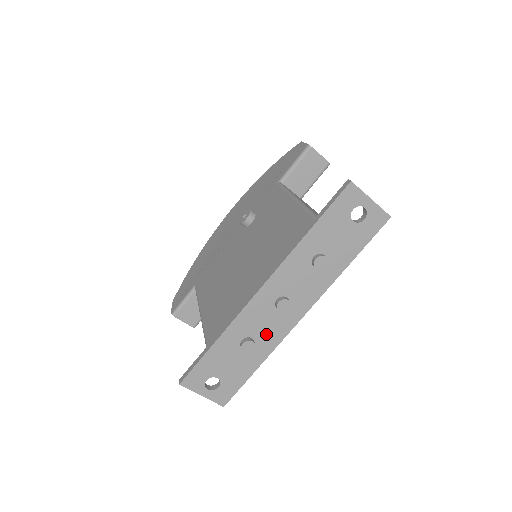
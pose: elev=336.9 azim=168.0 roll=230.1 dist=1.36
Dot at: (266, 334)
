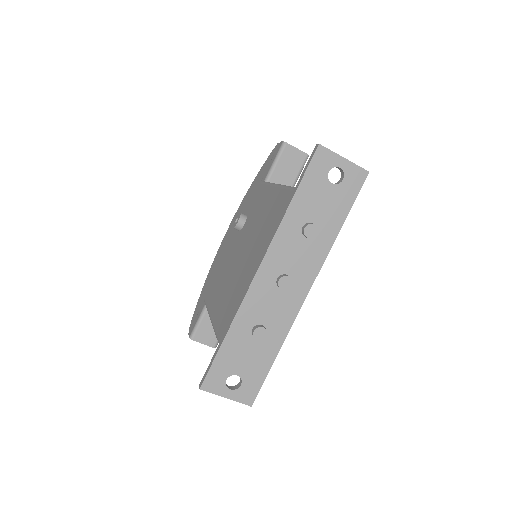
Dot at: (275, 318)
